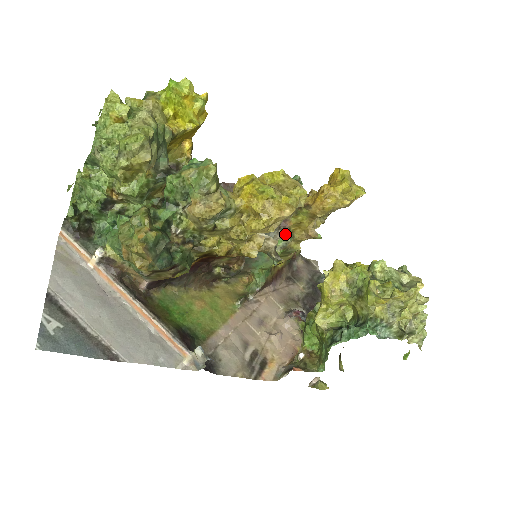
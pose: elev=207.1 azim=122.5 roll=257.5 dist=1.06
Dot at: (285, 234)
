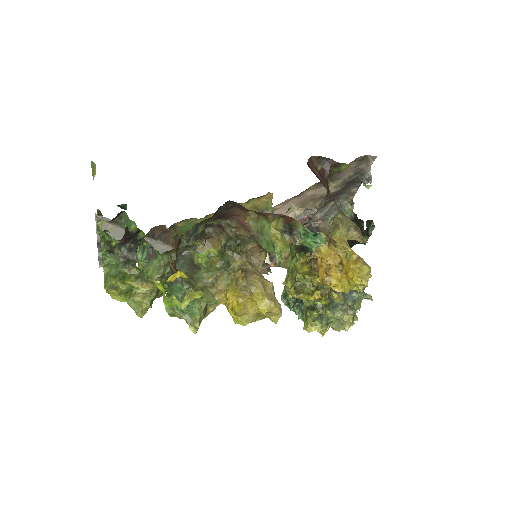
Dot at: occluded
